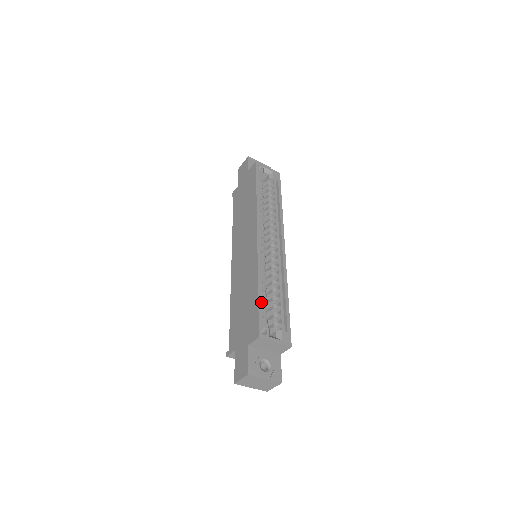
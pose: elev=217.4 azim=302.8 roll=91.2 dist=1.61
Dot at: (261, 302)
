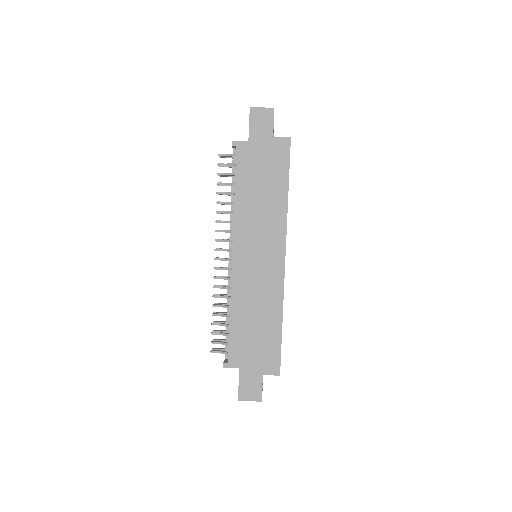
Dot at: occluded
